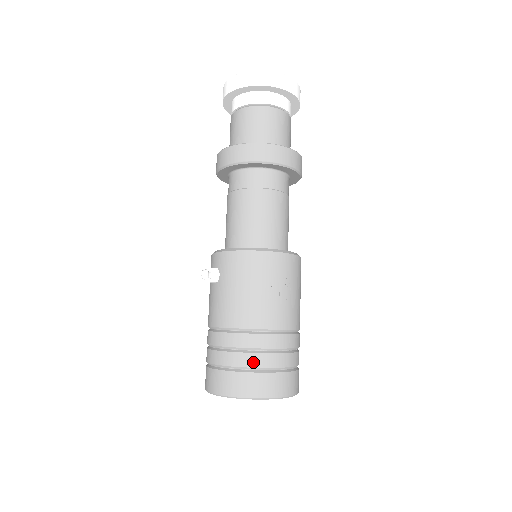
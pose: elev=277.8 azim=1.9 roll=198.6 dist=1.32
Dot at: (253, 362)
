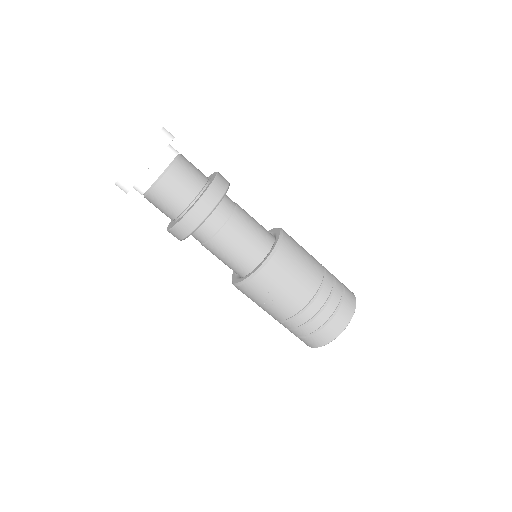
Dot at: (295, 334)
